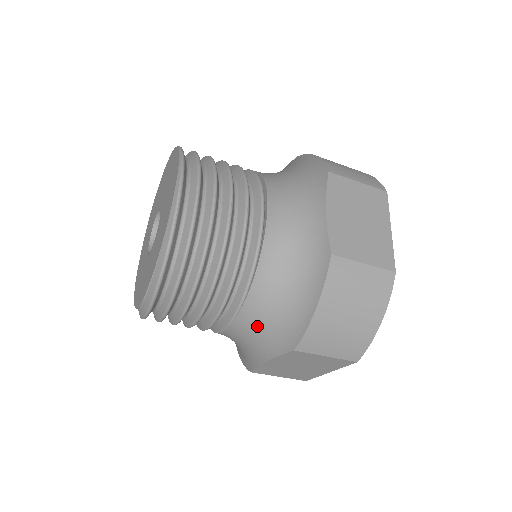
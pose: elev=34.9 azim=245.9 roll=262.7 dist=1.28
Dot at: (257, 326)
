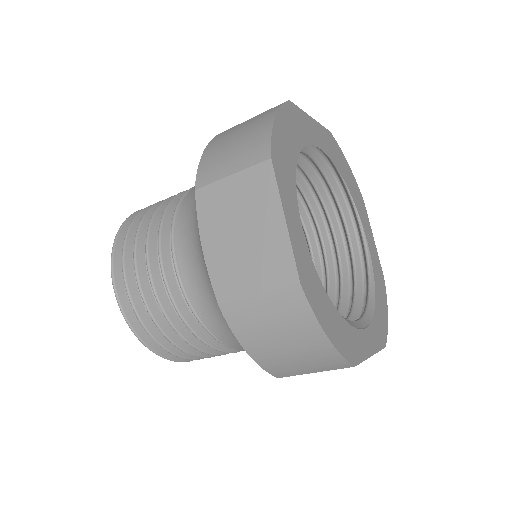
Dot at: occluded
